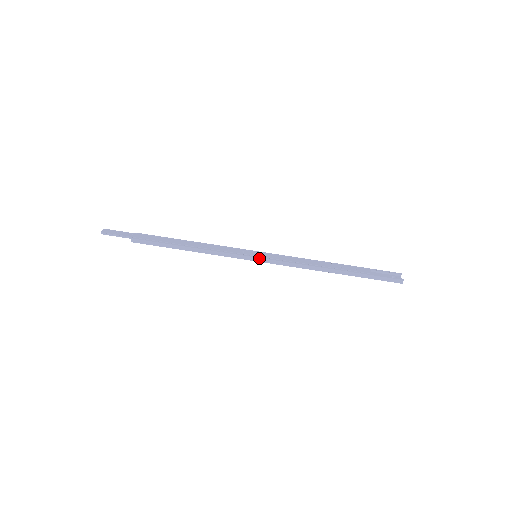
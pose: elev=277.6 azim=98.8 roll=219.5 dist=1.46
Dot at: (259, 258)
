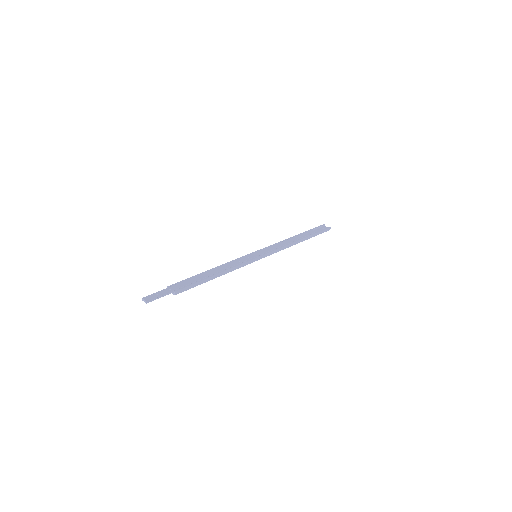
Dot at: (262, 256)
